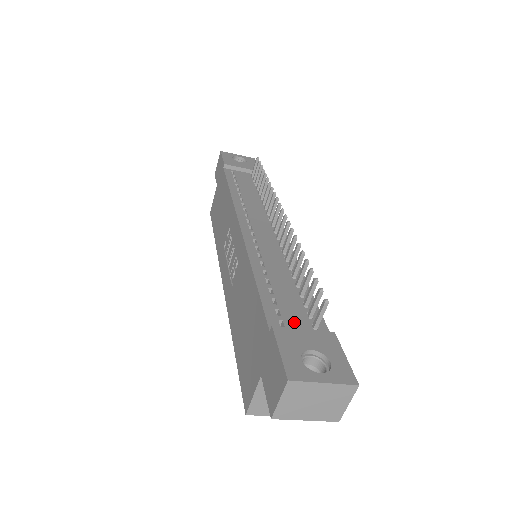
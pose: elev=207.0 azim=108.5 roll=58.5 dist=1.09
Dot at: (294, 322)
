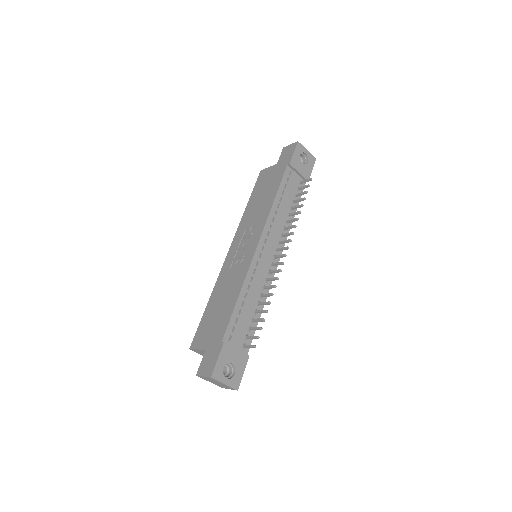
Dot at: (237, 339)
